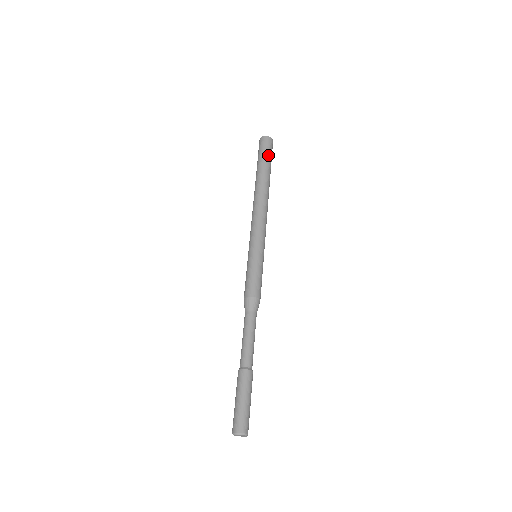
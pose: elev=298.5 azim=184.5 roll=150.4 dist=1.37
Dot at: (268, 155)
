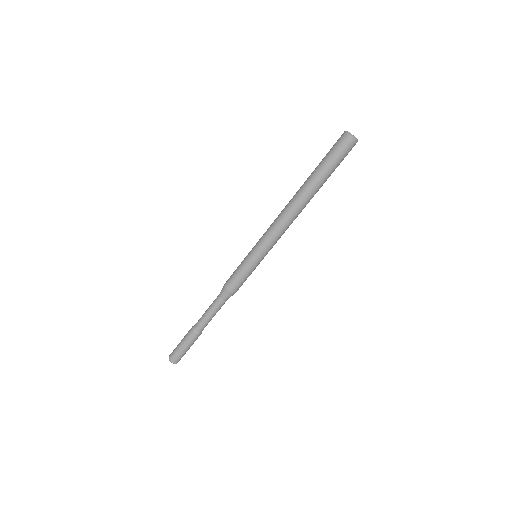
Dot at: (333, 161)
